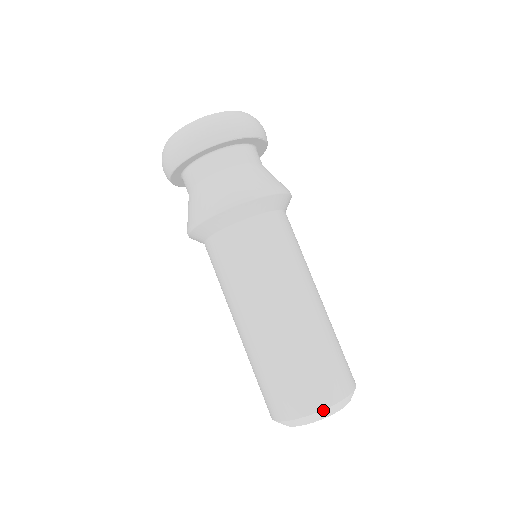
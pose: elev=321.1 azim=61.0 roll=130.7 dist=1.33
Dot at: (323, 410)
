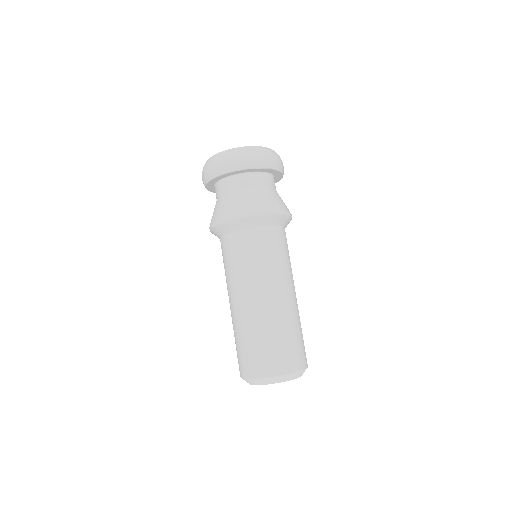
Dot at: (278, 376)
